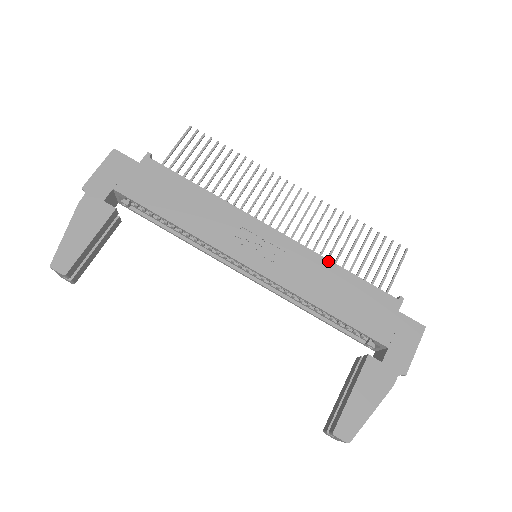
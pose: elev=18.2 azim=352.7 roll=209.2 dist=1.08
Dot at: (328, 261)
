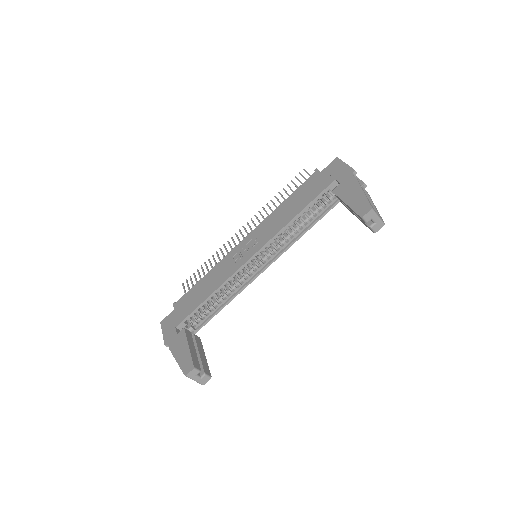
Dot at: (275, 210)
